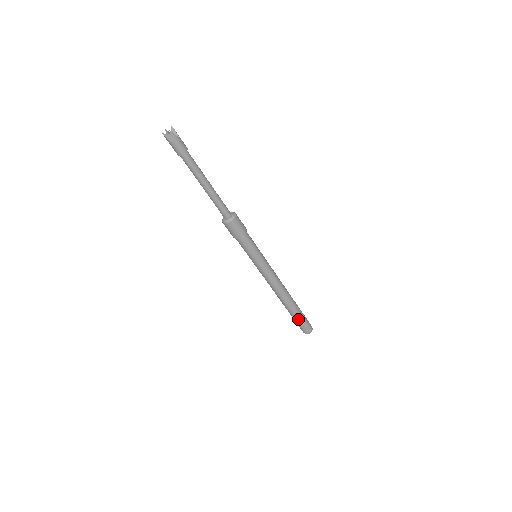
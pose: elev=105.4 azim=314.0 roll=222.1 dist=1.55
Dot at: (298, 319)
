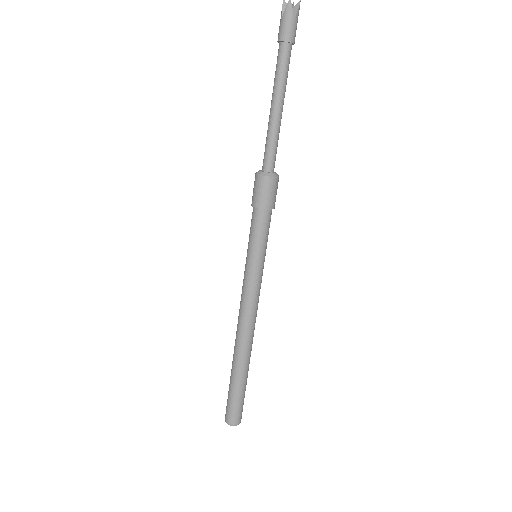
Dot at: (243, 391)
